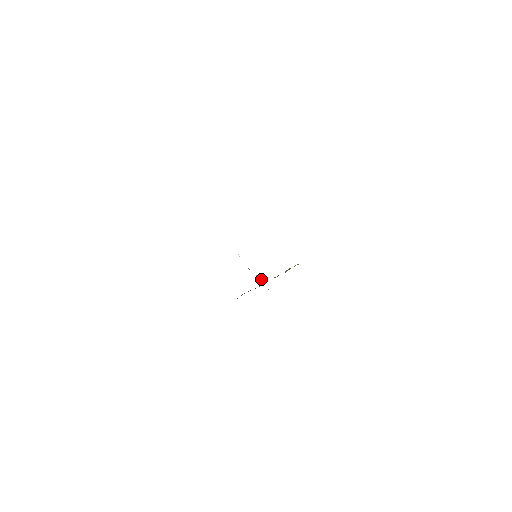
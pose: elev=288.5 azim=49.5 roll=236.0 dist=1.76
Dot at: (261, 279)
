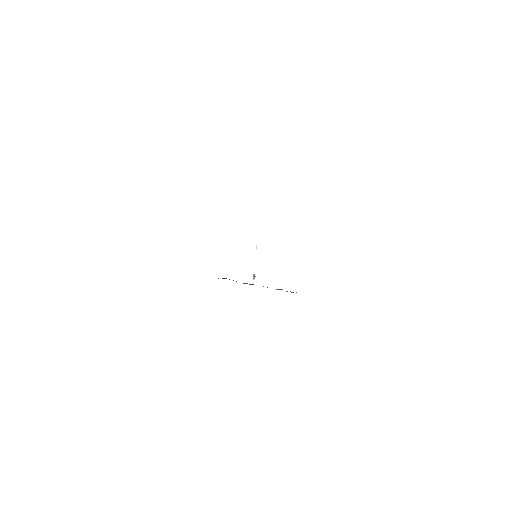
Dot at: occluded
